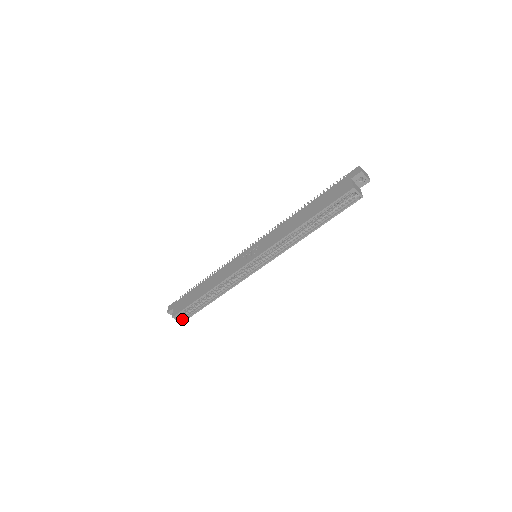
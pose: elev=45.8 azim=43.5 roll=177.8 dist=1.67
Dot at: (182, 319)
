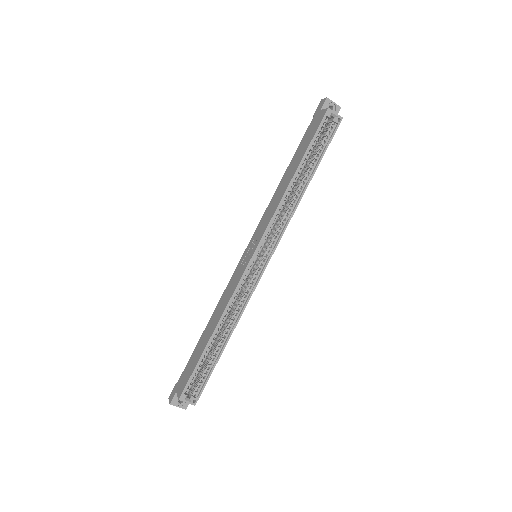
Dot at: (193, 397)
